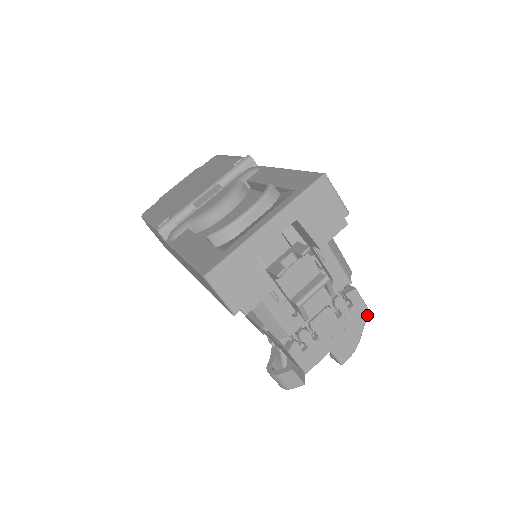
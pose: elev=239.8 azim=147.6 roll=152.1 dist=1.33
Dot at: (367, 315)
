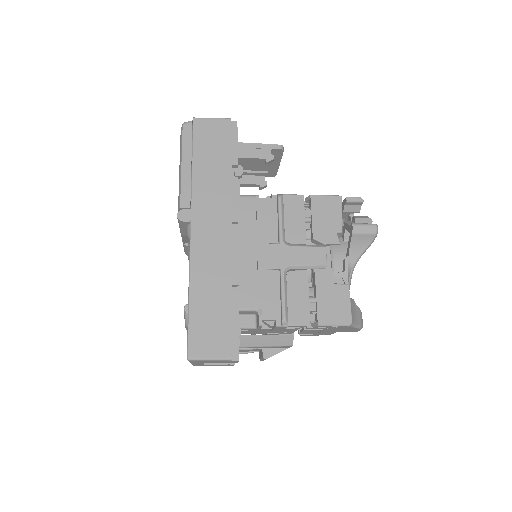
Dot at: (349, 326)
